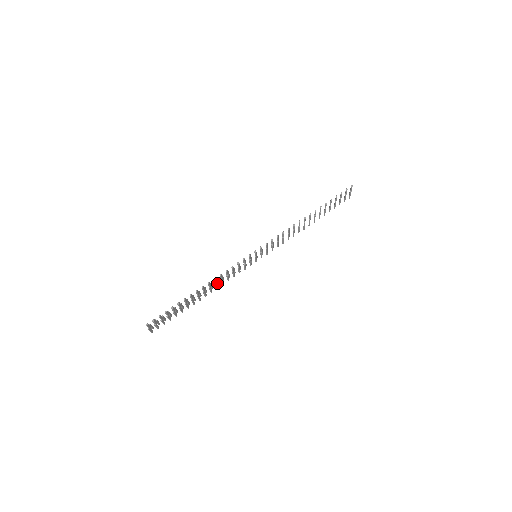
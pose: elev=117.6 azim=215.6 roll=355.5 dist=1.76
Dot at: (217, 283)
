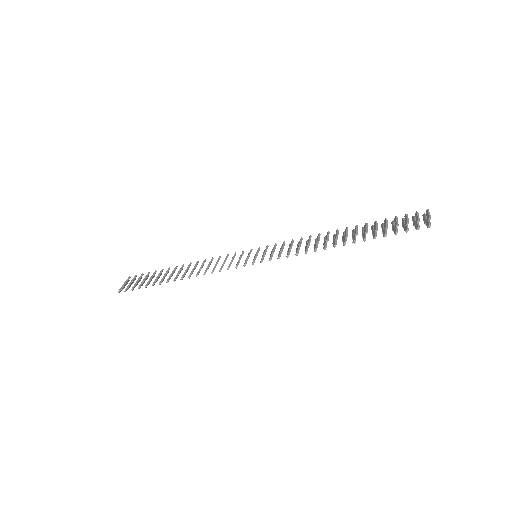
Dot at: (203, 265)
